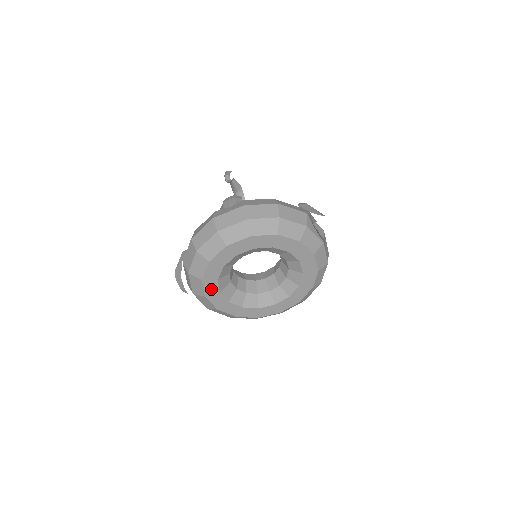
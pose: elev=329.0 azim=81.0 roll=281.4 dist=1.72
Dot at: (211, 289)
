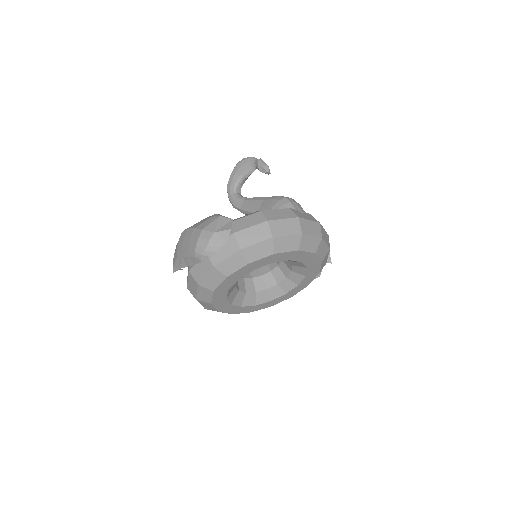
Dot at: (239, 274)
